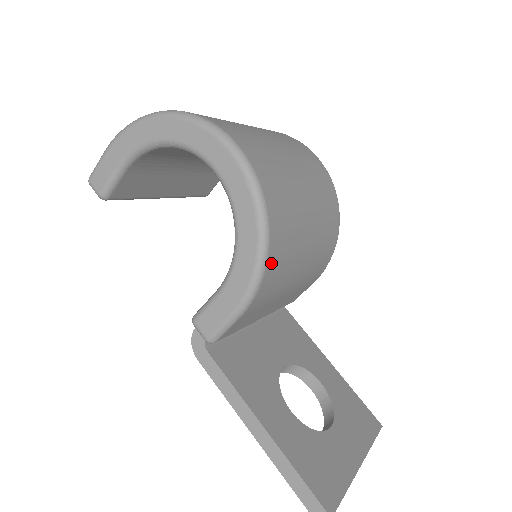
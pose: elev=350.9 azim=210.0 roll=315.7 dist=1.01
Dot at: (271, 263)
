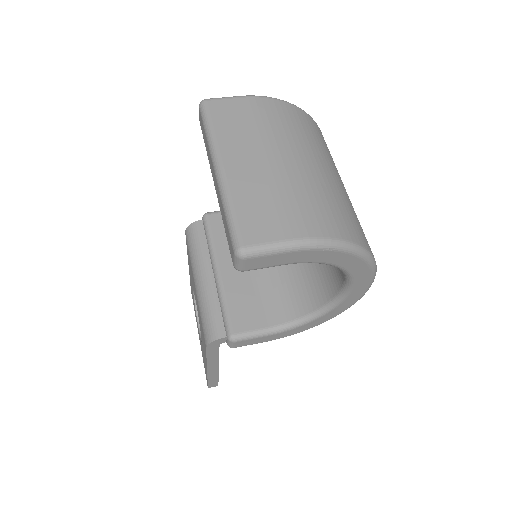
Dot at: occluded
